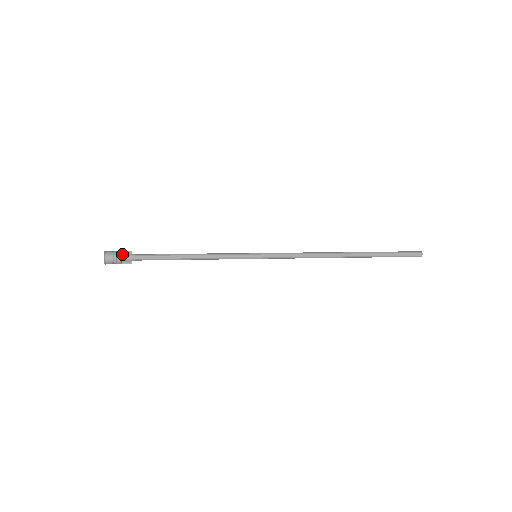
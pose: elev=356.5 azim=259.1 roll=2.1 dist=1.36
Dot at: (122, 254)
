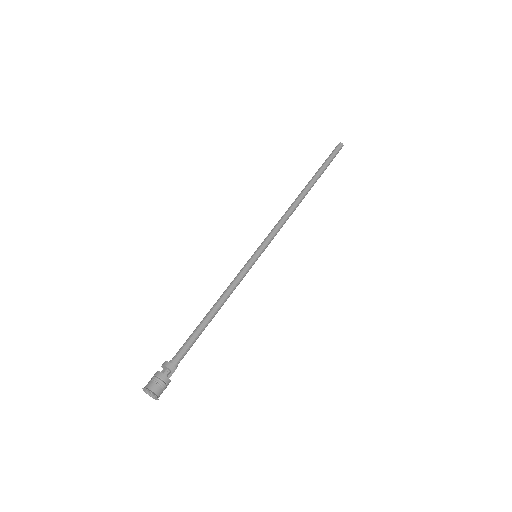
Dot at: (169, 379)
